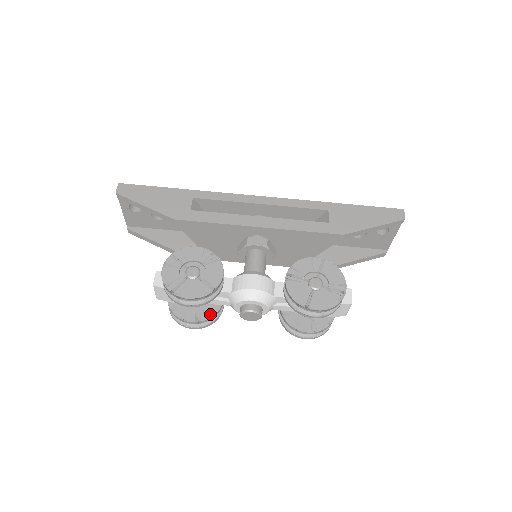
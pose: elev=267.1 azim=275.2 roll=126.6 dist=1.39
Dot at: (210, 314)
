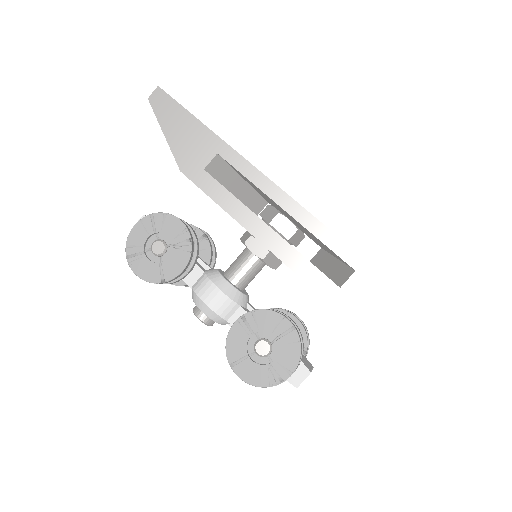
Dot at: (181, 282)
